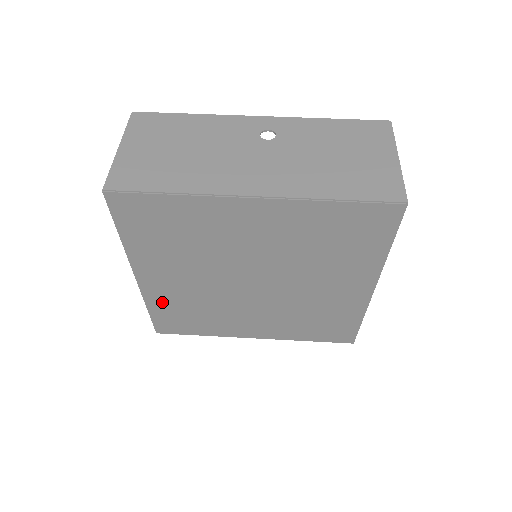
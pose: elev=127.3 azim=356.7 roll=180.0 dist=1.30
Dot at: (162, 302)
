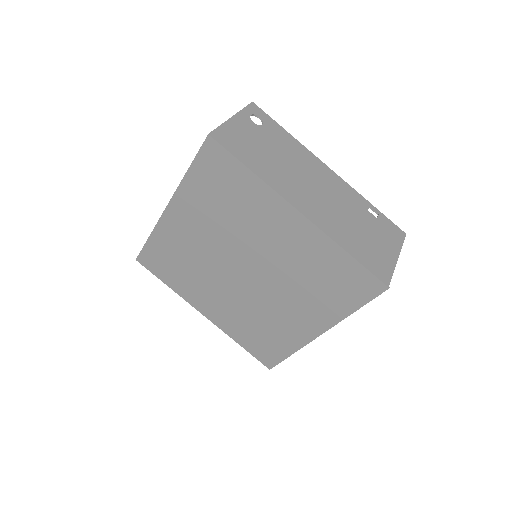
Dot at: (236, 330)
